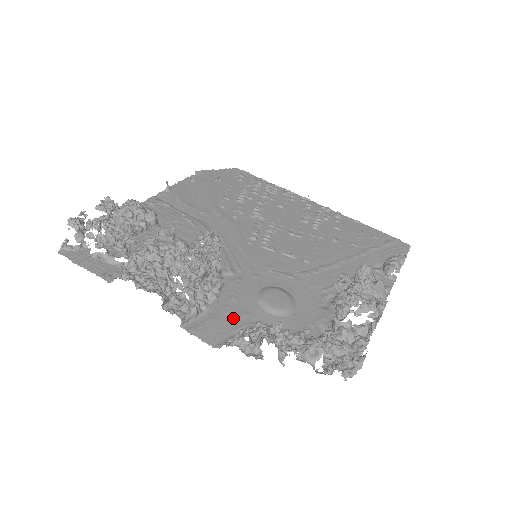
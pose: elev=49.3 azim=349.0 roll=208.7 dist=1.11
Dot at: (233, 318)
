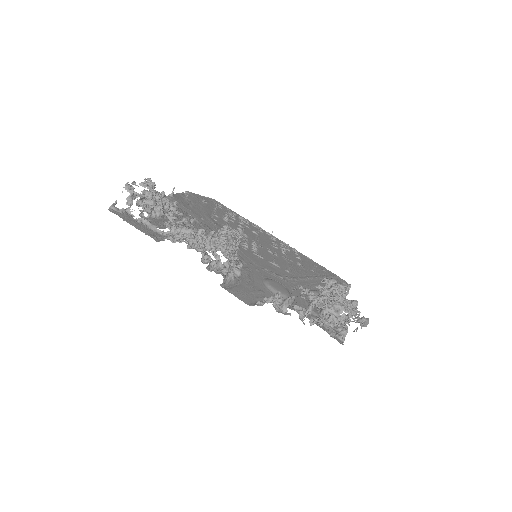
Dot at: (254, 291)
